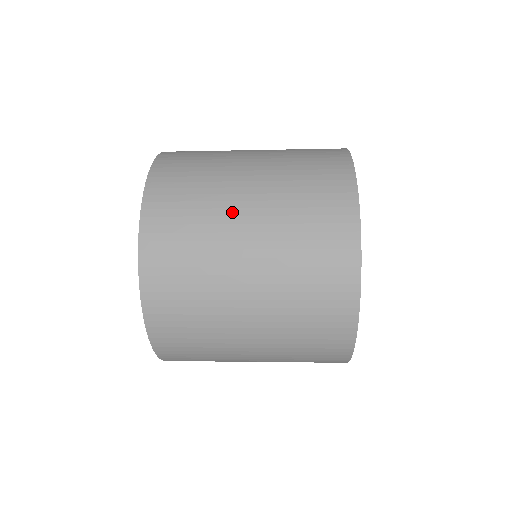
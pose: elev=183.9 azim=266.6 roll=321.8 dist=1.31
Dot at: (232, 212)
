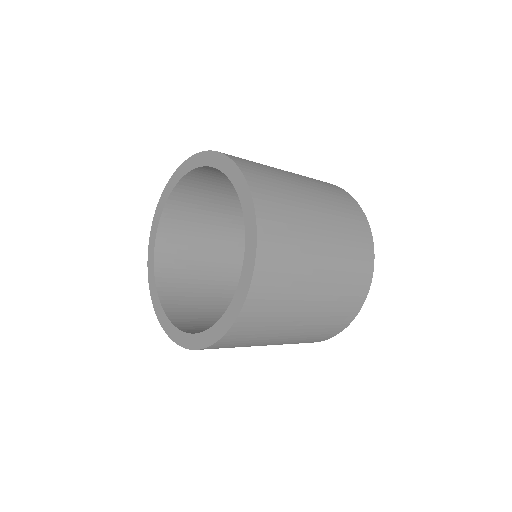
Dot at: (312, 225)
